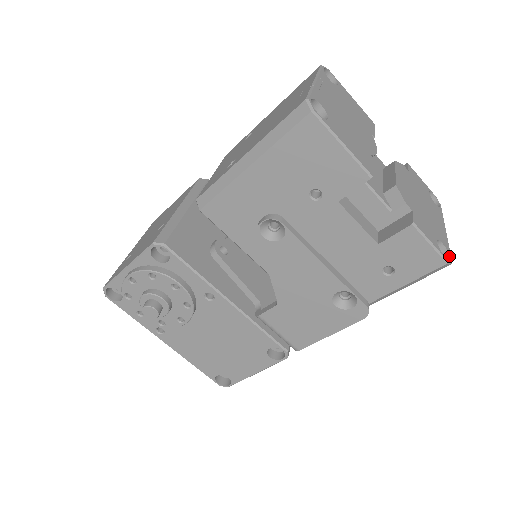
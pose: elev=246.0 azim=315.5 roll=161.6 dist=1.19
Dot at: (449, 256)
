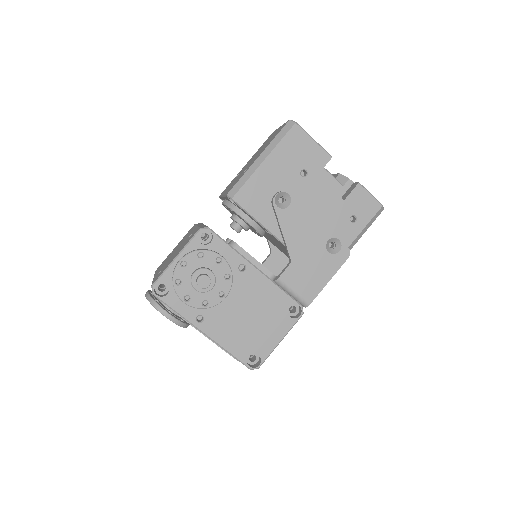
Dot at: occluded
